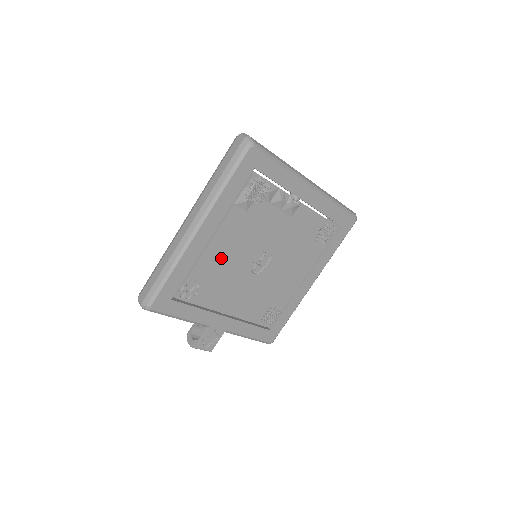
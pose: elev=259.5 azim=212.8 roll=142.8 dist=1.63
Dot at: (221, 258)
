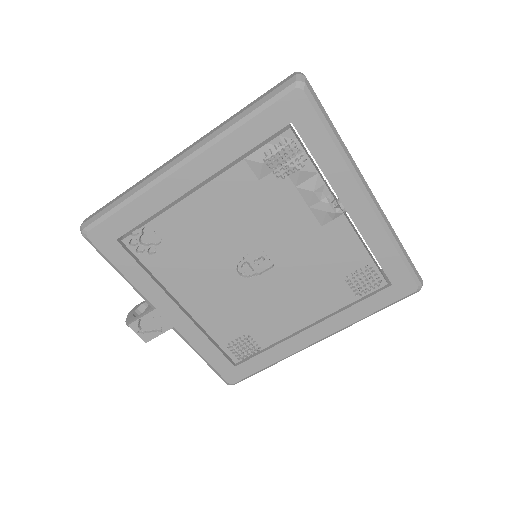
Dot at: (201, 224)
